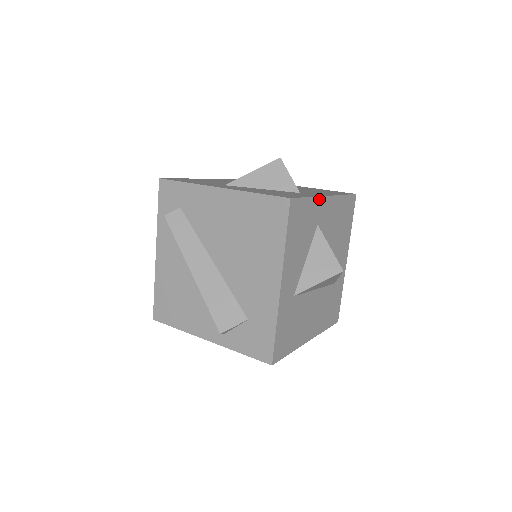
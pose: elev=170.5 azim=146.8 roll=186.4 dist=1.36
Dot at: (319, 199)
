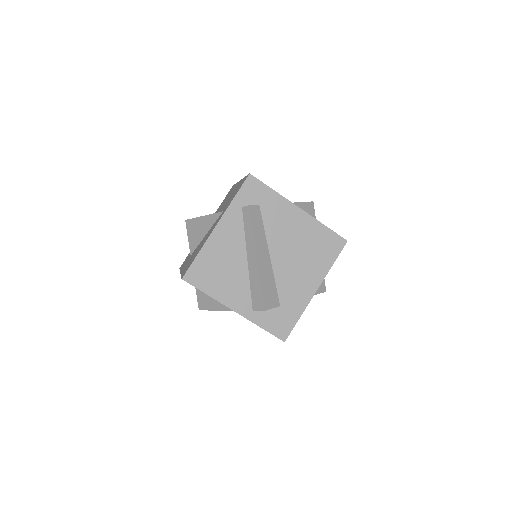
Dot at: occluded
